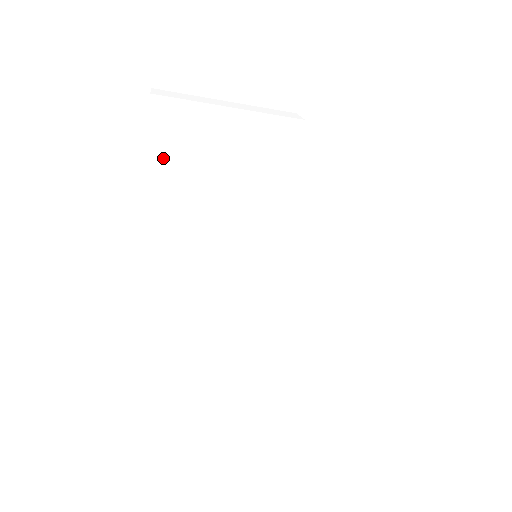
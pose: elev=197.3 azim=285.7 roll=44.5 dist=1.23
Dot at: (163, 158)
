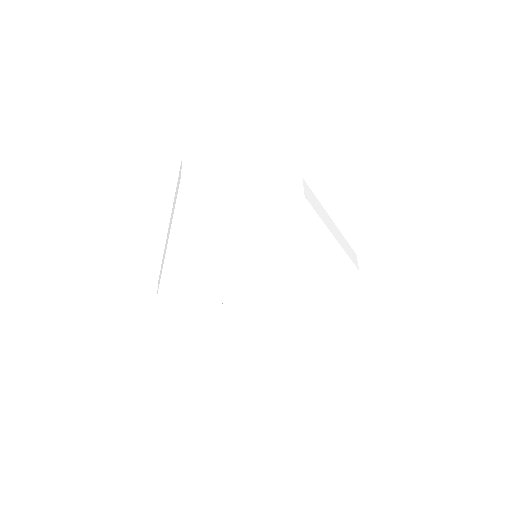
Dot at: (188, 210)
